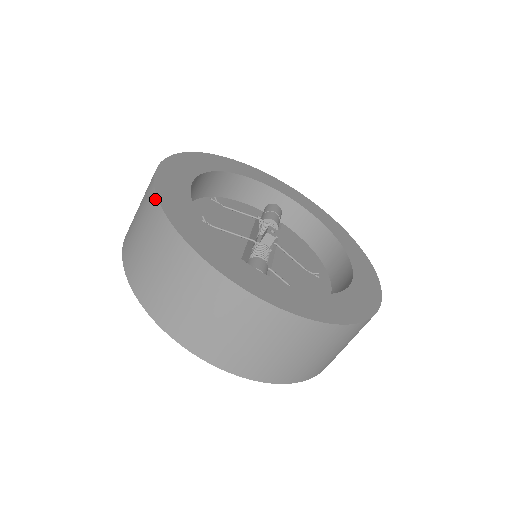
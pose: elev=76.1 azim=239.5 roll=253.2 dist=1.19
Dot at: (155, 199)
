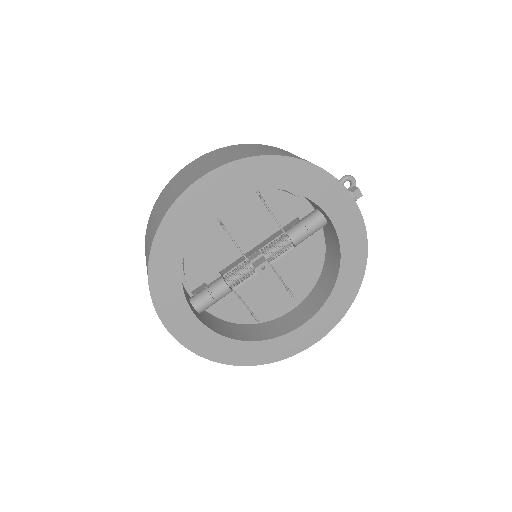
Dot at: (155, 232)
